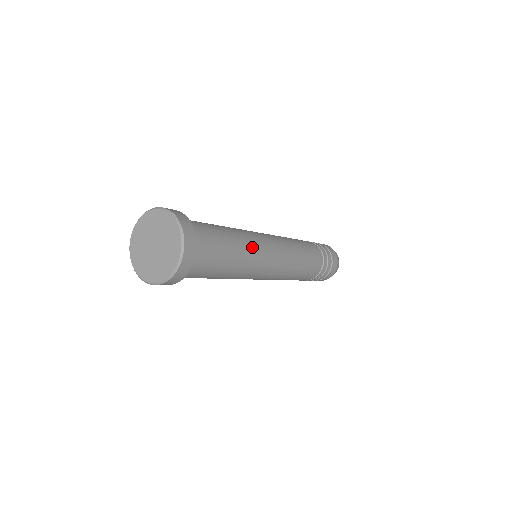
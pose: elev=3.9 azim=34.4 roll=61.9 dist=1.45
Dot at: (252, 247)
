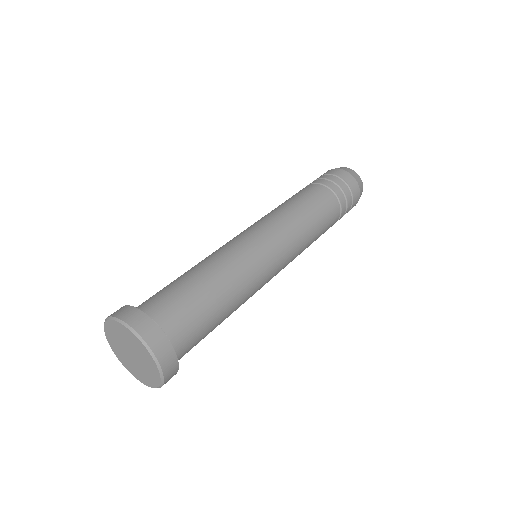
Dot at: occluded
